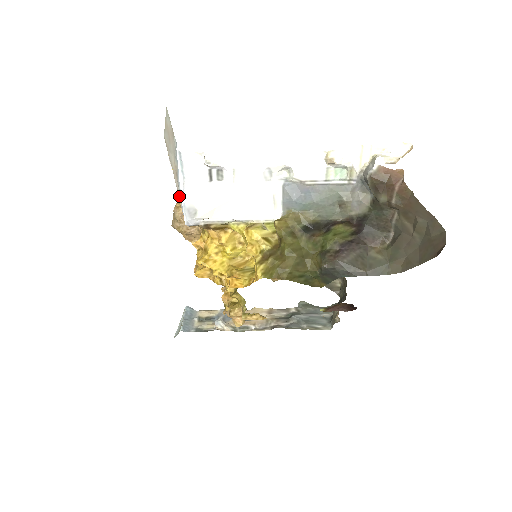
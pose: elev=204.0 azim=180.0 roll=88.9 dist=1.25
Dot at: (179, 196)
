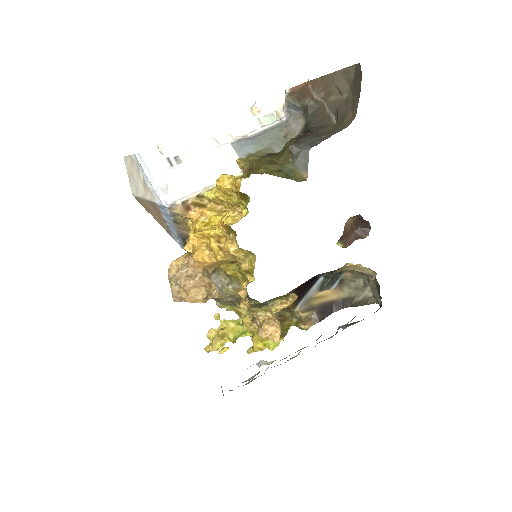
Dot at: (153, 200)
